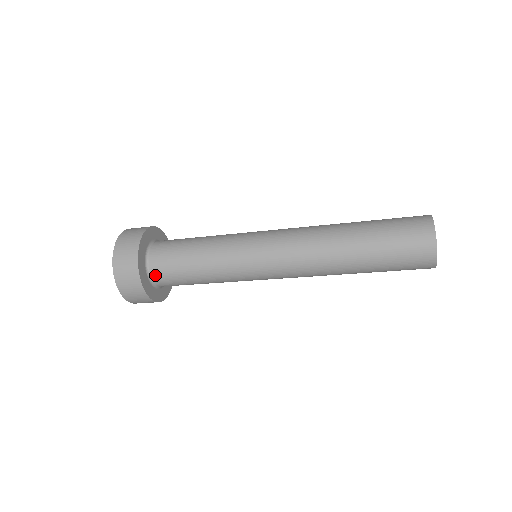
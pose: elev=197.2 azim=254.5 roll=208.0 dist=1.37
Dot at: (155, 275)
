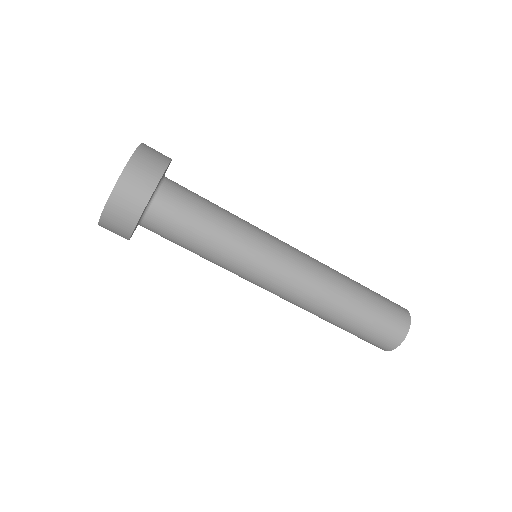
Dot at: (165, 191)
